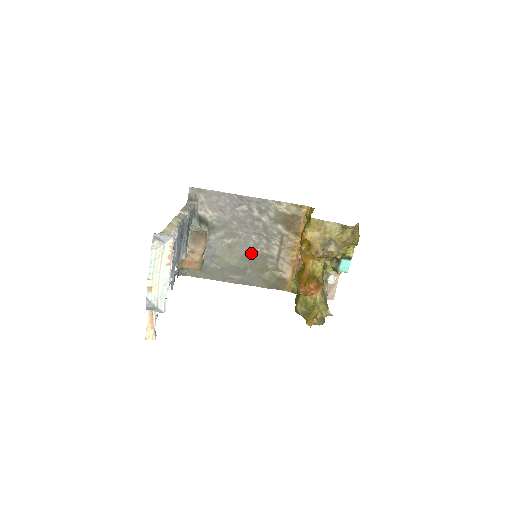
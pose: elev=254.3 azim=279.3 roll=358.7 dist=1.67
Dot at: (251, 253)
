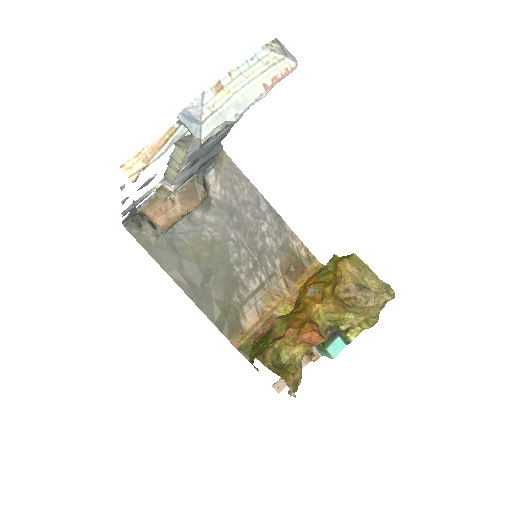
Dot at: (226, 266)
